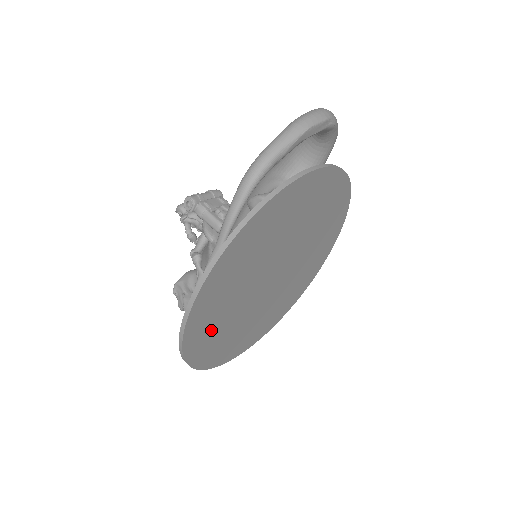
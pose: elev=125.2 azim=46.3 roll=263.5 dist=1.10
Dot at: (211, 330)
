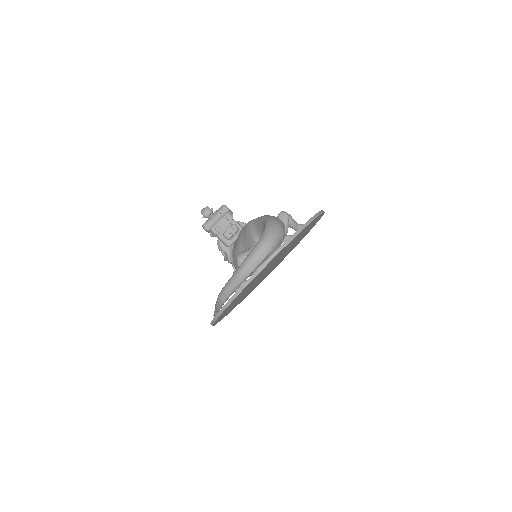
Dot at: occluded
